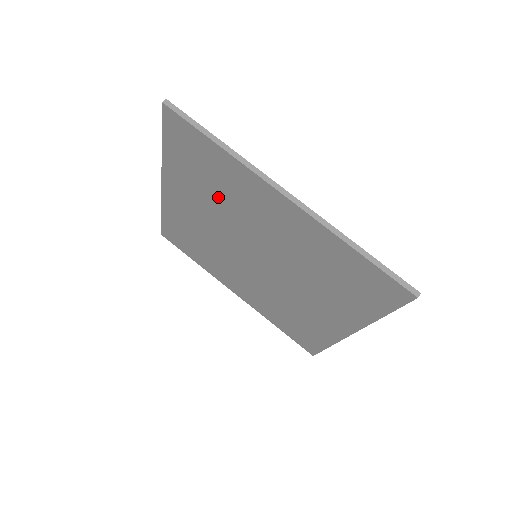
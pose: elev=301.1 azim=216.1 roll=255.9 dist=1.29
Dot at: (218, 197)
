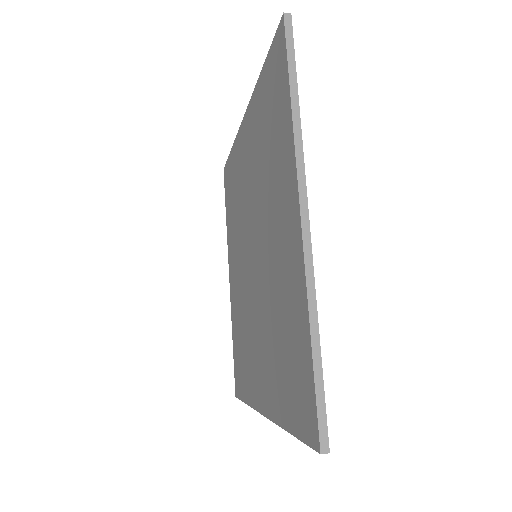
Dot at: (264, 164)
